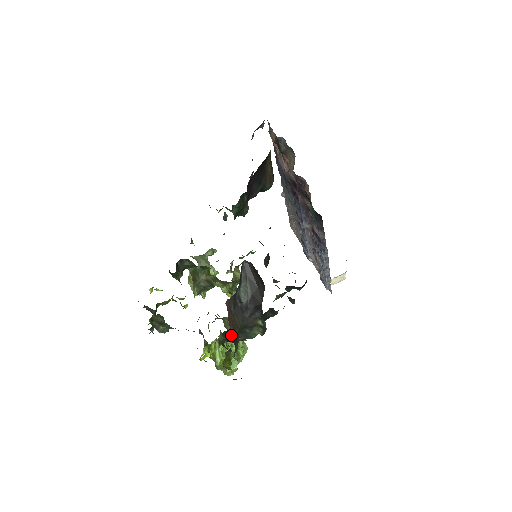
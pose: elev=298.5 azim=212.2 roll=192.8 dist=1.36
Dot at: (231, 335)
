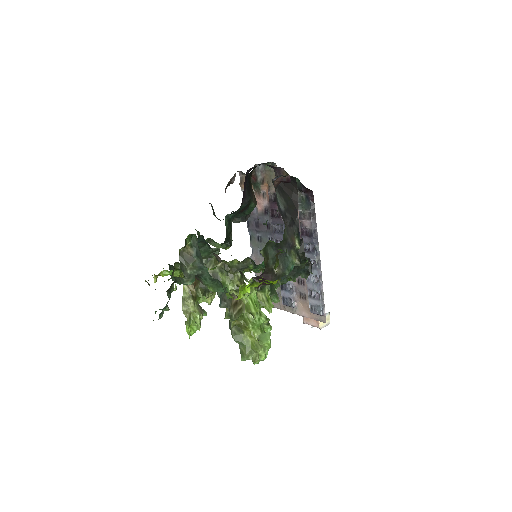
Dot at: (271, 257)
